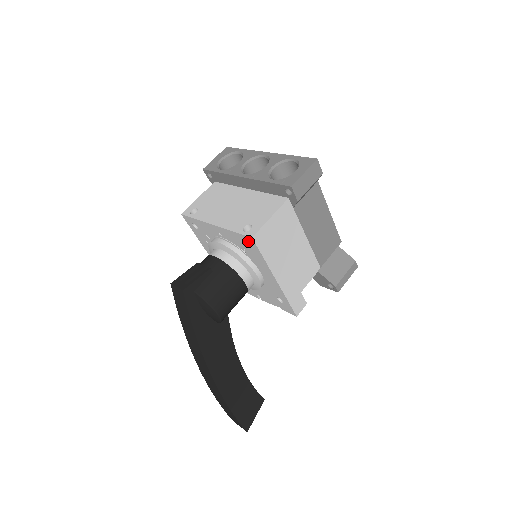
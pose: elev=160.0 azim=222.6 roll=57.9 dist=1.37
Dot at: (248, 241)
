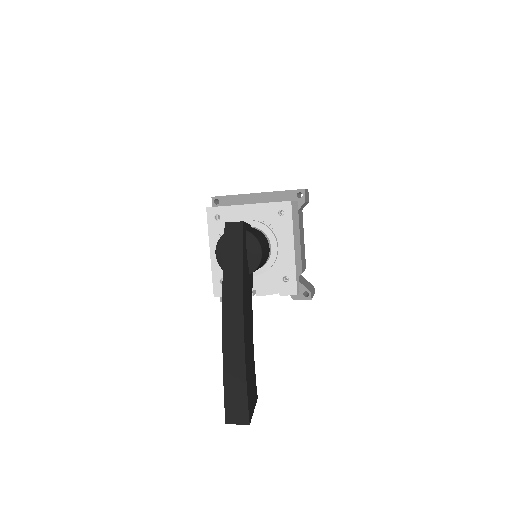
Dot at: (284, 207)
